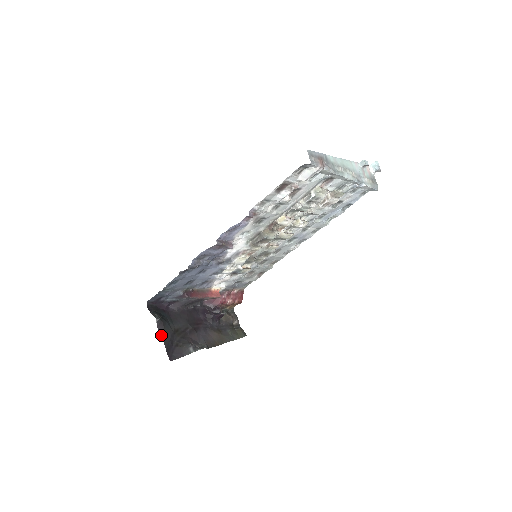
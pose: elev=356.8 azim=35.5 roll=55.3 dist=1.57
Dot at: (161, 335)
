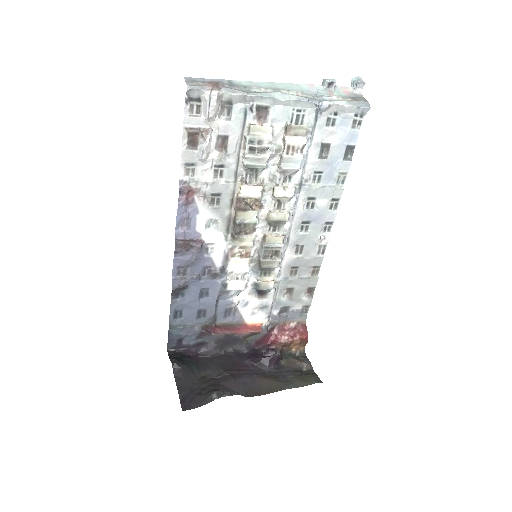
Dot at: (176, 382)
